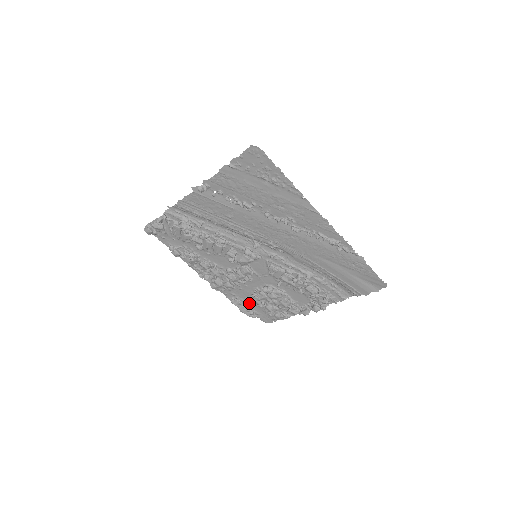
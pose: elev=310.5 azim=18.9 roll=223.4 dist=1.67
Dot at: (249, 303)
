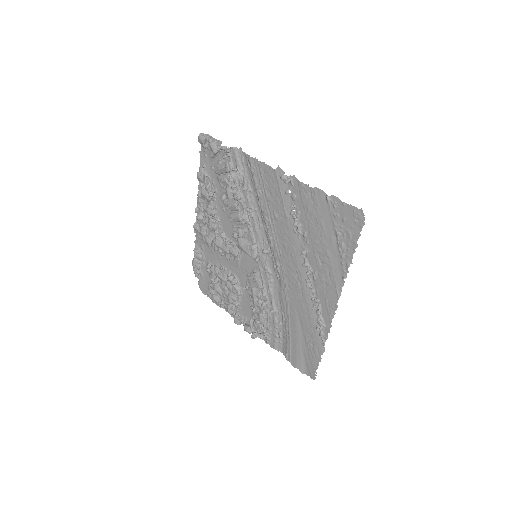
Dot at: (206, 266)
